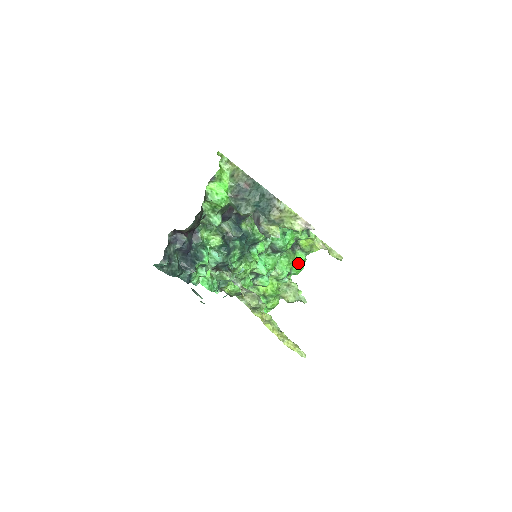
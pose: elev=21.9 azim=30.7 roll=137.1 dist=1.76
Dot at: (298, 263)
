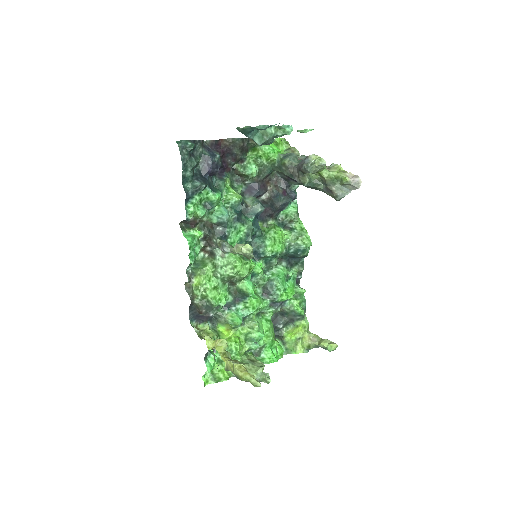
Dot at: (274, 349)
